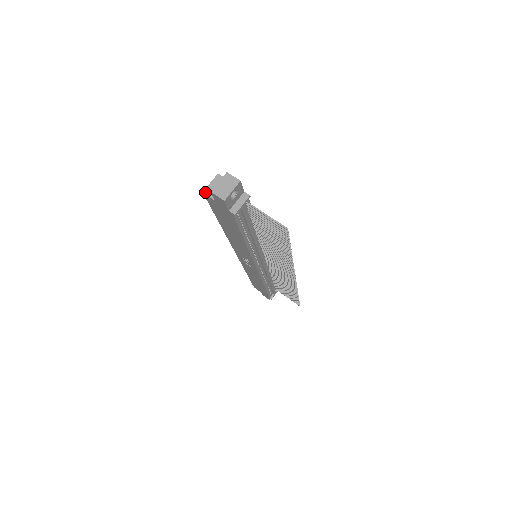
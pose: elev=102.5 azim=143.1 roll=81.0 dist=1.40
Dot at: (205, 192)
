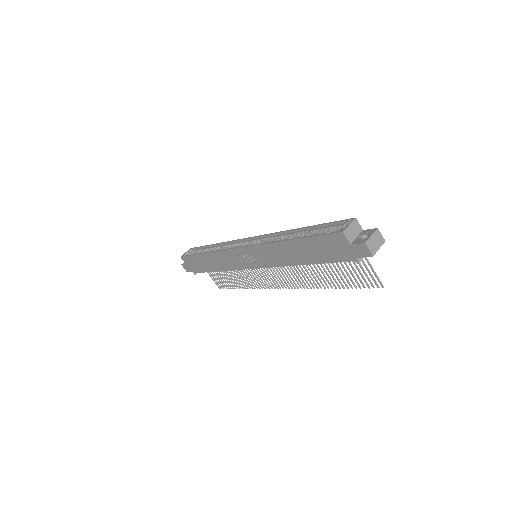
Dot at: (345, 233)
